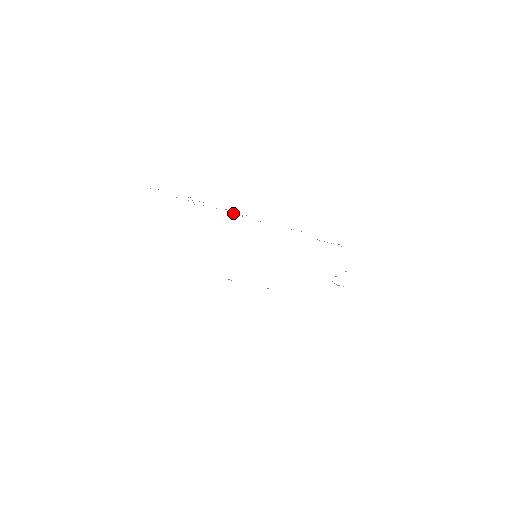
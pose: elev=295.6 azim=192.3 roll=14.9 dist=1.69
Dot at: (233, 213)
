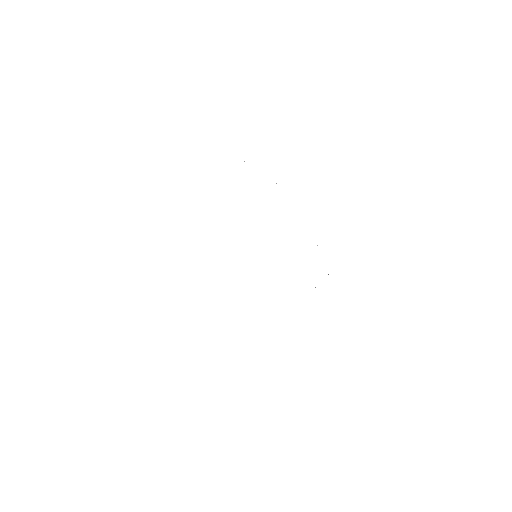
Dot at: occluded
